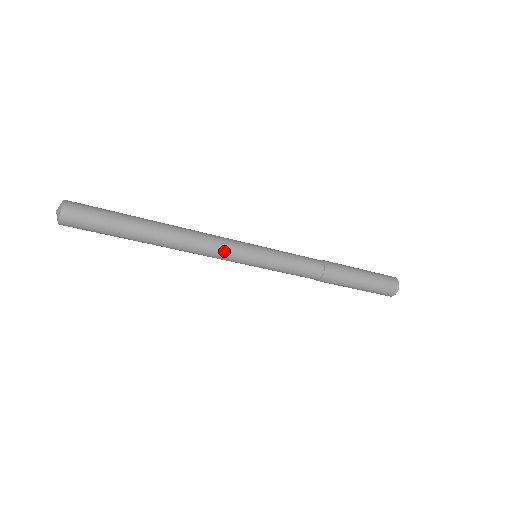
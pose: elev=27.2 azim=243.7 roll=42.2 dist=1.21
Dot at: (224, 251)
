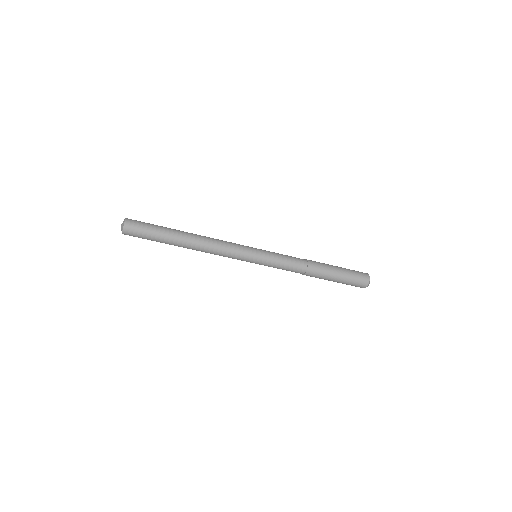
Dot at: (231, 253)
